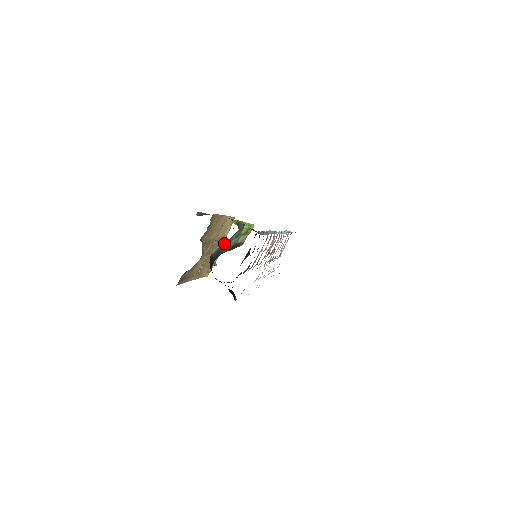
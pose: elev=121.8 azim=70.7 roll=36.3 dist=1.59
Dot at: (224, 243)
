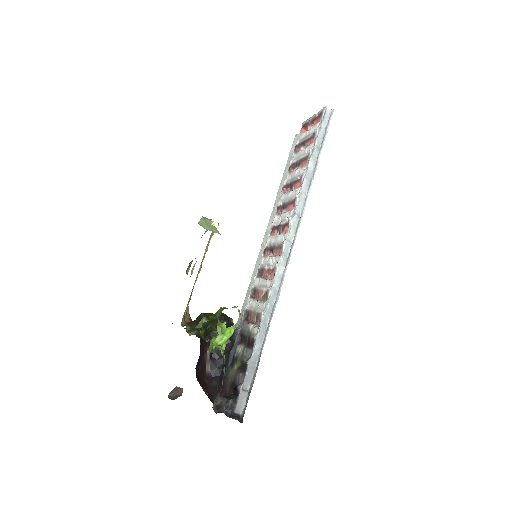
Dot at: occluded
